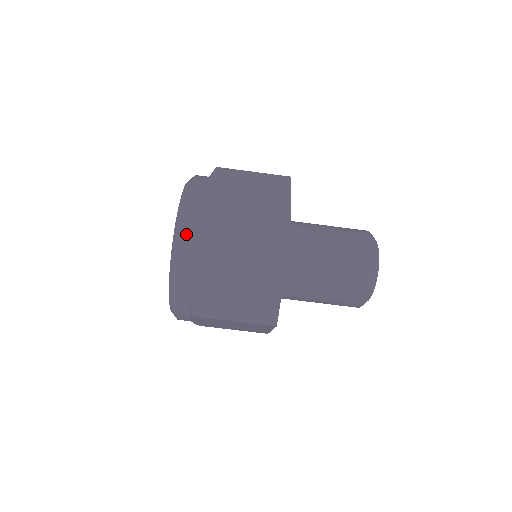
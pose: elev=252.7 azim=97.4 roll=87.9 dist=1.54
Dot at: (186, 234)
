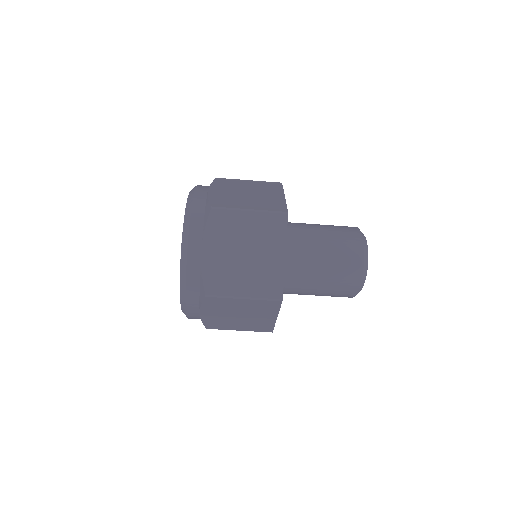
Dot at: (195, 220)
